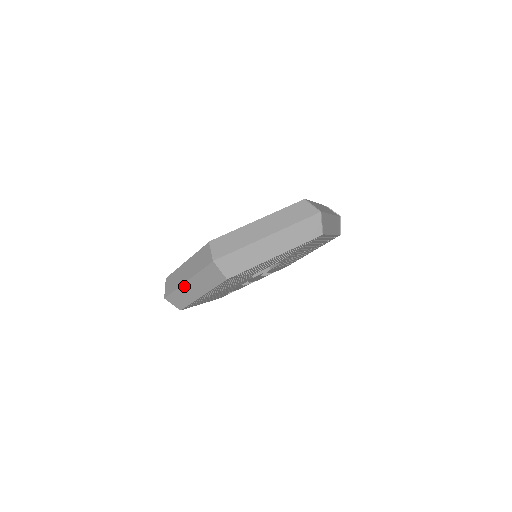
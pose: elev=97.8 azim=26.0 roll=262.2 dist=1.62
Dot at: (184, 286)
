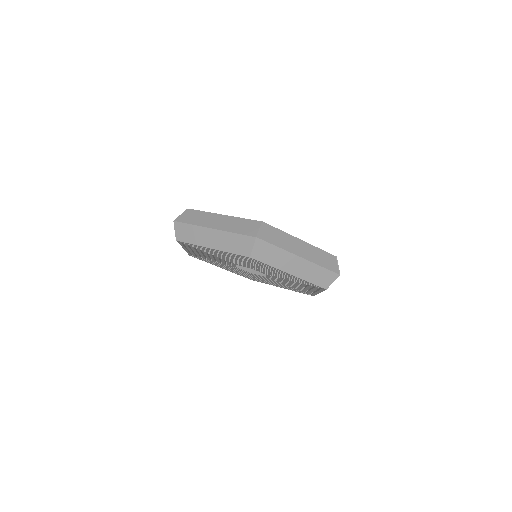
Dot at: occluded
